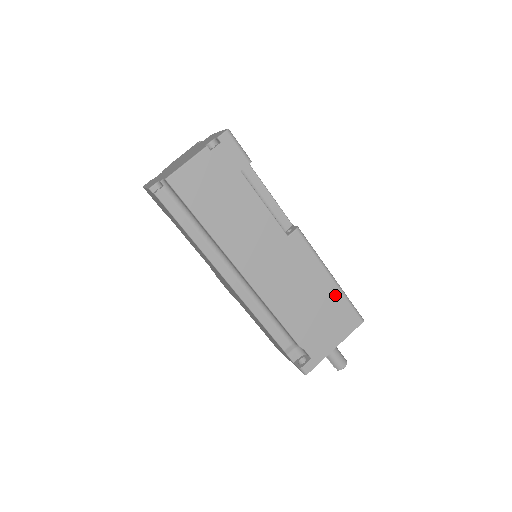
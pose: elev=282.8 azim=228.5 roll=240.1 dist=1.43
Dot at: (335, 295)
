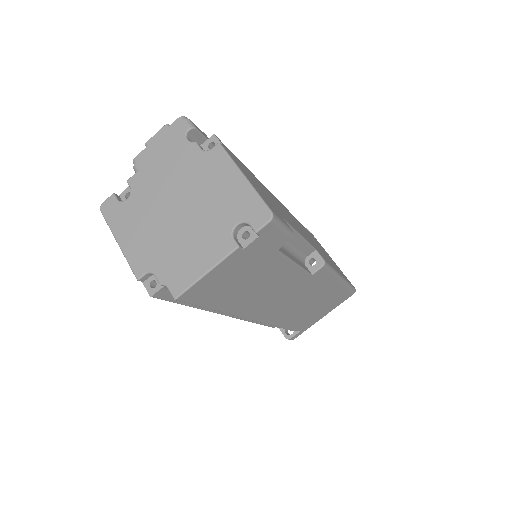
Dot at: (339, 290)
